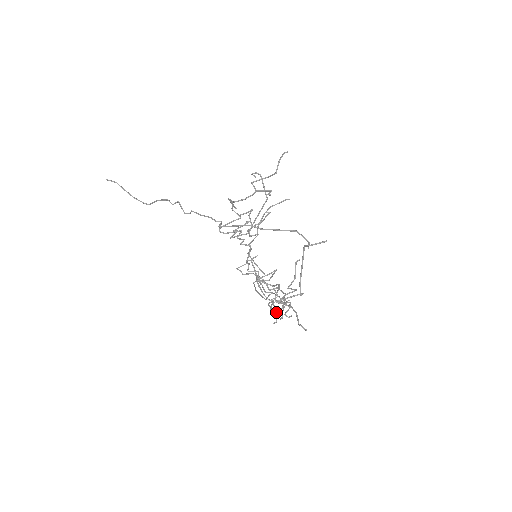
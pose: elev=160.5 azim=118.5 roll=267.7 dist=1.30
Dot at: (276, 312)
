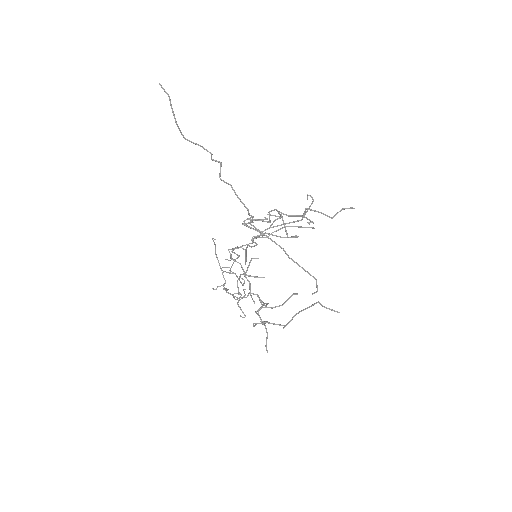
Dot at: occluded
